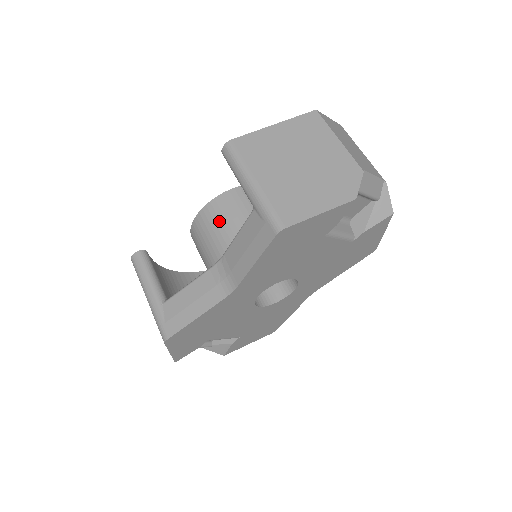
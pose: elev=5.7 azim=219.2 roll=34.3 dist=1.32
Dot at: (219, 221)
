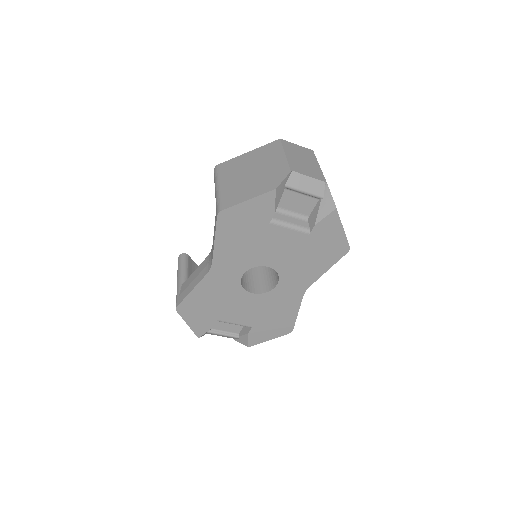
Dot at: occluded
